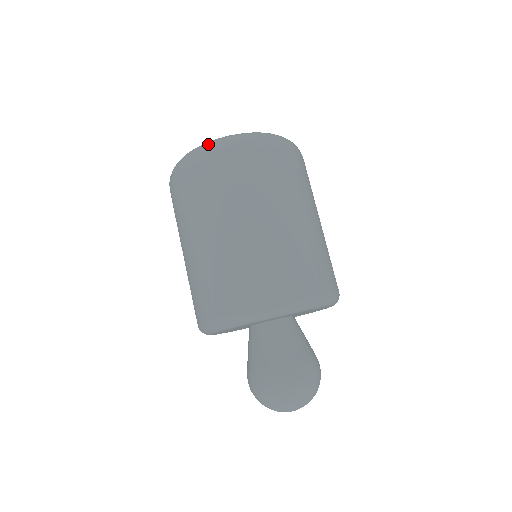
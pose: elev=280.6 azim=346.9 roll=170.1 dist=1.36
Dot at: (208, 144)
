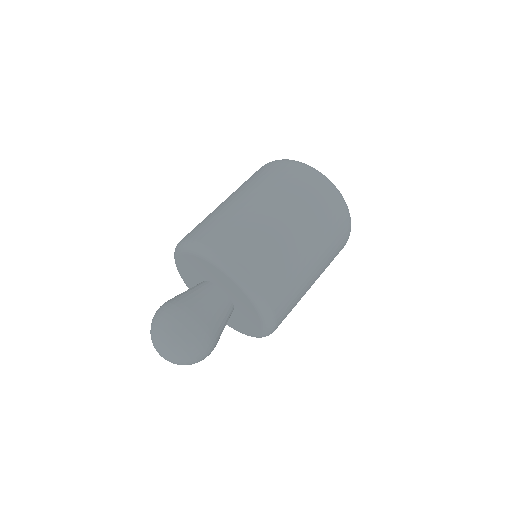
Dot at: occluded
